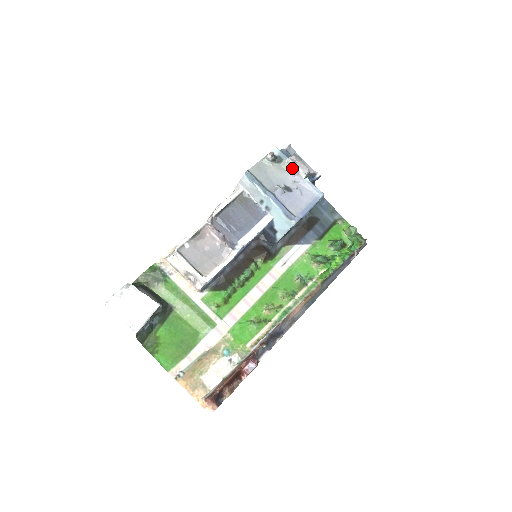
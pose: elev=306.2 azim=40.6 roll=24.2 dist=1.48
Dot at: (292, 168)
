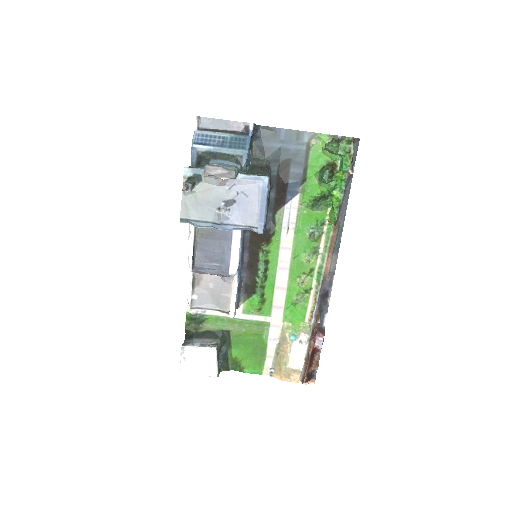
Dot at: (216, 180)
